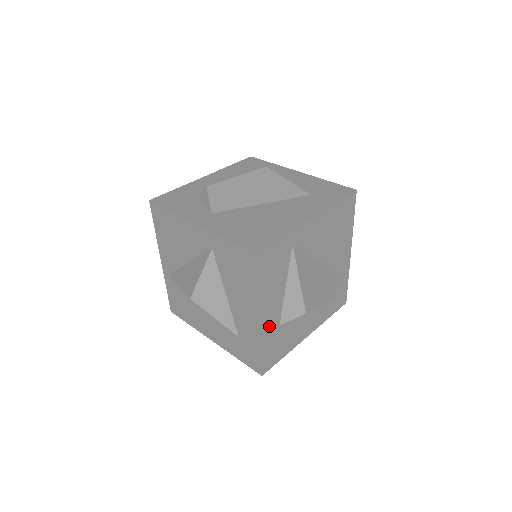
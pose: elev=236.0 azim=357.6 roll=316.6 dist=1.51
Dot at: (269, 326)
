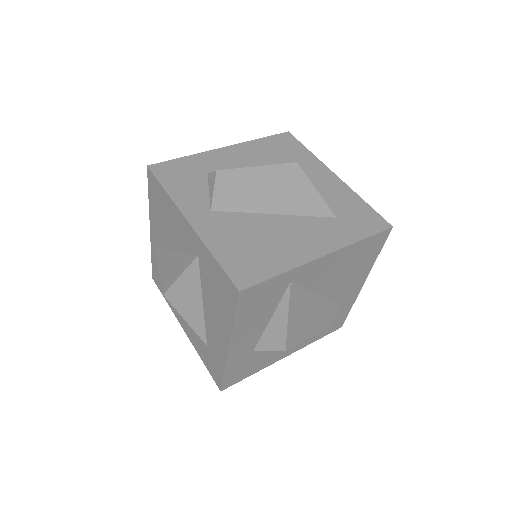
Dot at: (240, 352)
